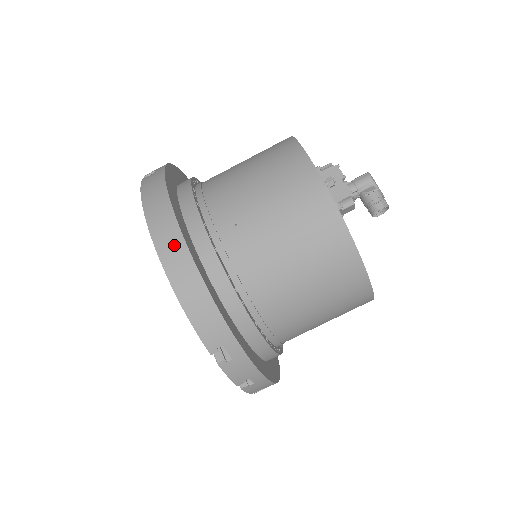
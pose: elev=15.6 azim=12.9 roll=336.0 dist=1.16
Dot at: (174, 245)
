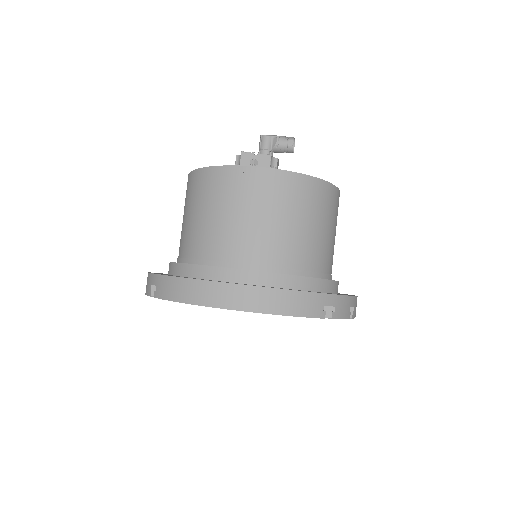
Dot at: (236, 294)
